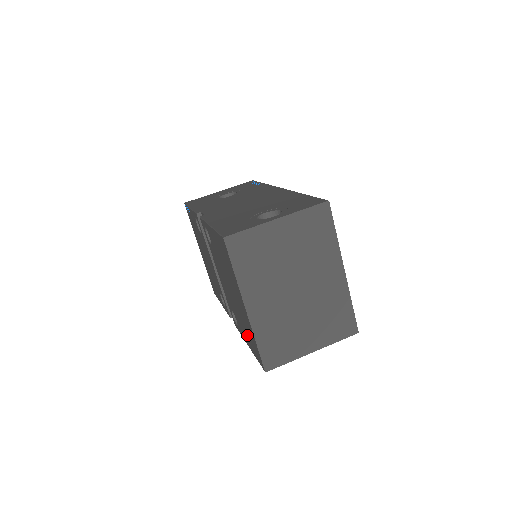
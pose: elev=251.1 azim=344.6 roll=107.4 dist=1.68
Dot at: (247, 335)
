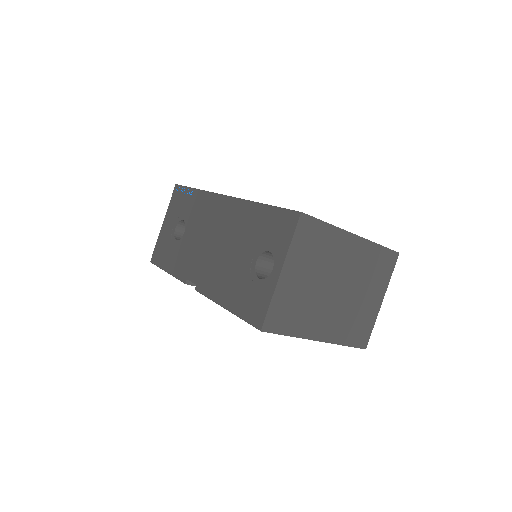
Dot at: occluded
